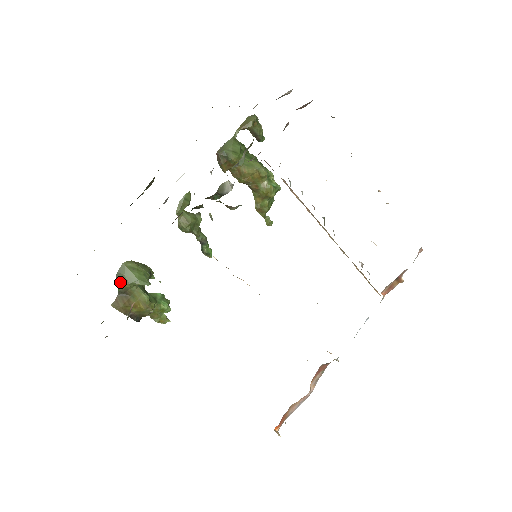
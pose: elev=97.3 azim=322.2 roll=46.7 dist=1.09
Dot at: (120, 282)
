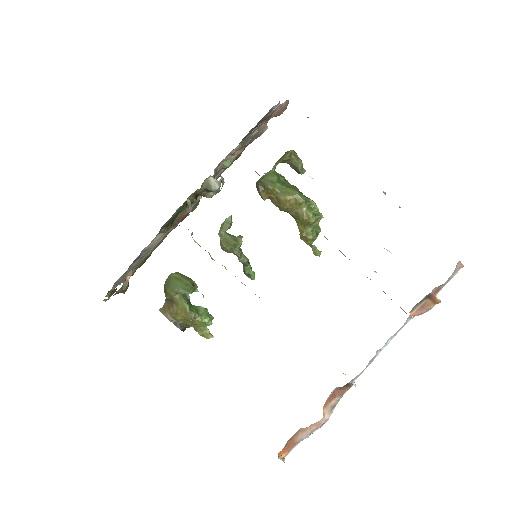
Dot at: (166, 289)
